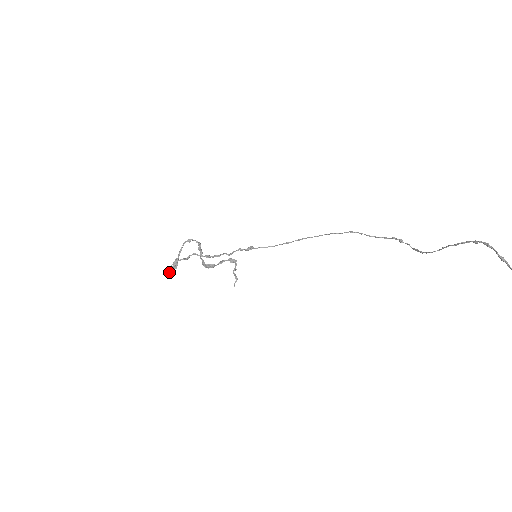
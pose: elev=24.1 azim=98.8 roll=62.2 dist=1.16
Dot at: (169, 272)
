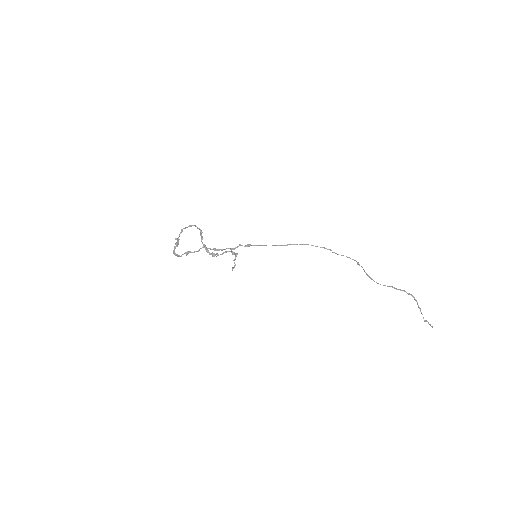
Dot at: (177, 256)
